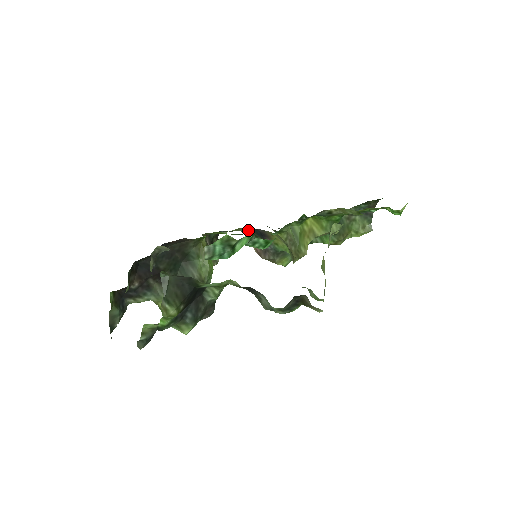
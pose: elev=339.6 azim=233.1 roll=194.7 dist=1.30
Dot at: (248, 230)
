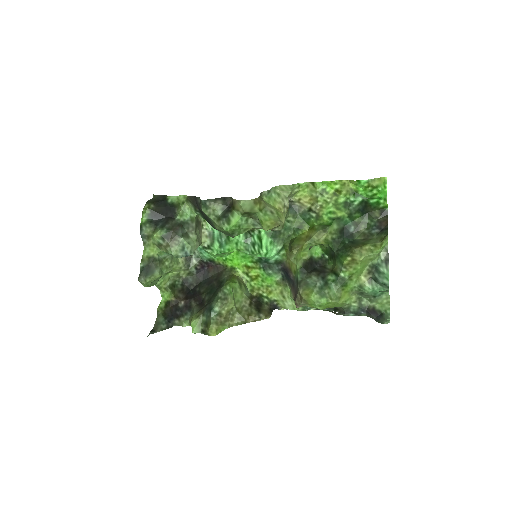
Dot at: (290, 290)
